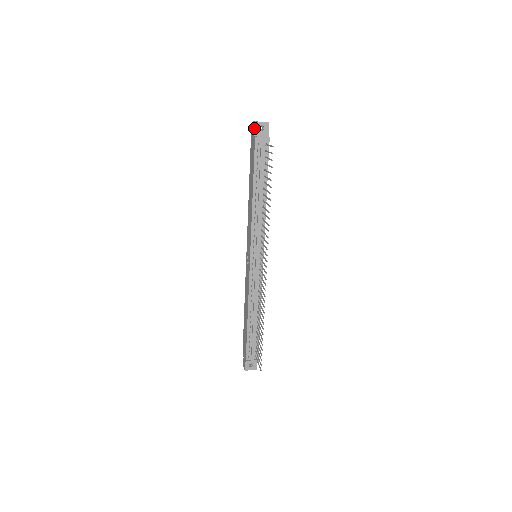
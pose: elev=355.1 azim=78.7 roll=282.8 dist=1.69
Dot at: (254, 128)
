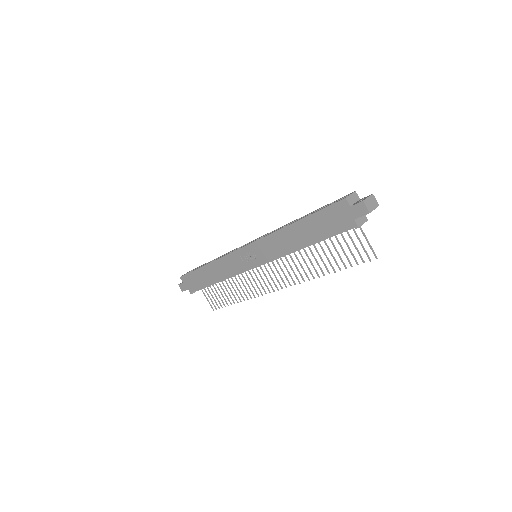
Dot at: occluded
